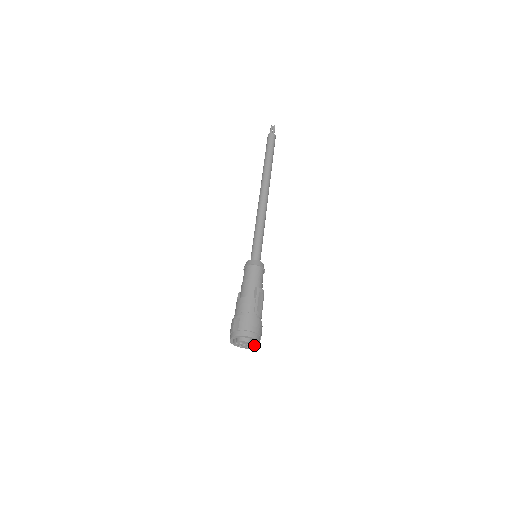
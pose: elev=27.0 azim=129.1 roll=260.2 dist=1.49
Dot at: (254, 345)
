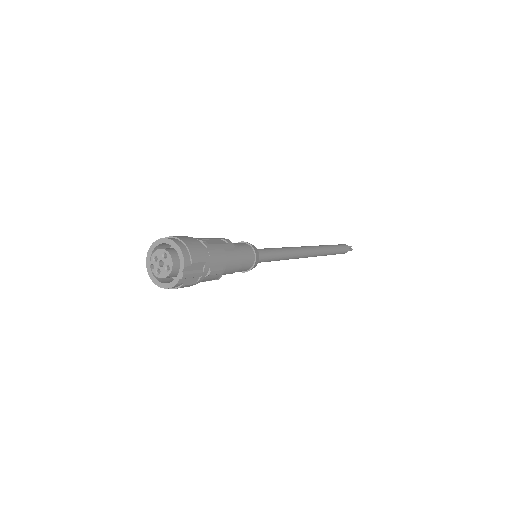
Dot at: (180, 268)
